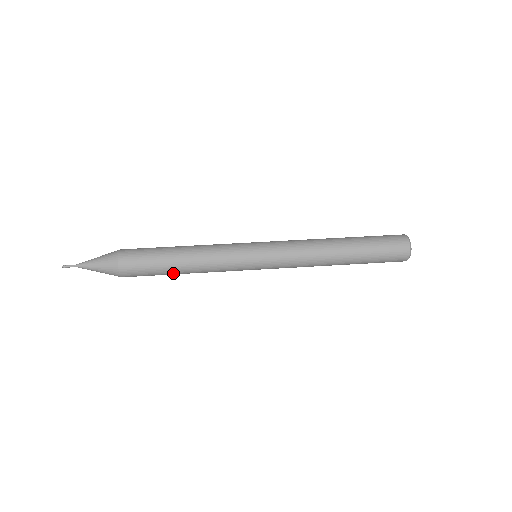
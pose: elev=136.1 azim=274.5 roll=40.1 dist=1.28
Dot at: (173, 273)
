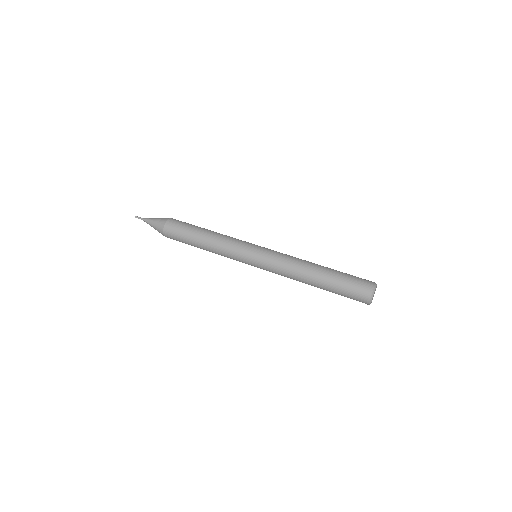
Dot at: occluded
